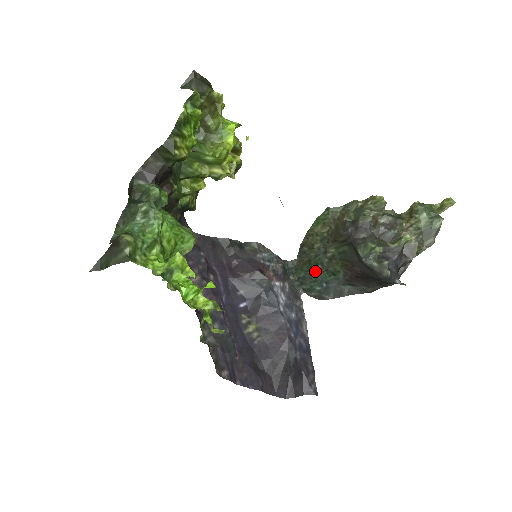
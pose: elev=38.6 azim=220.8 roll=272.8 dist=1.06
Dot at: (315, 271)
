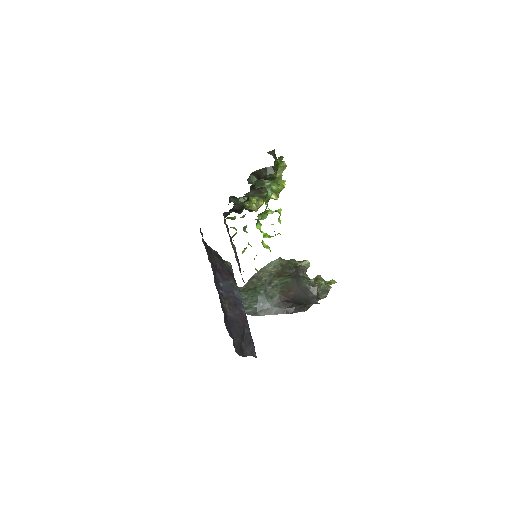
Dot at: (258, 294)
